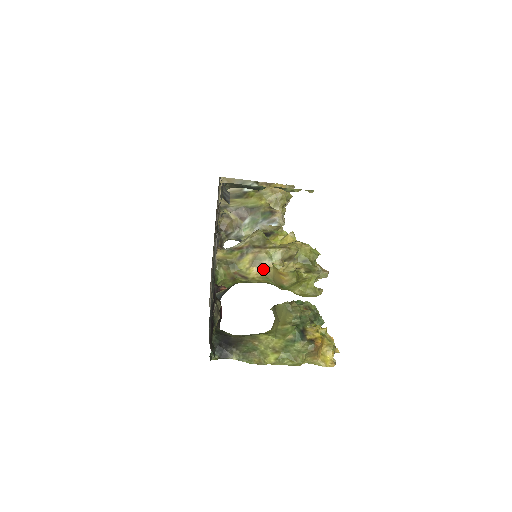
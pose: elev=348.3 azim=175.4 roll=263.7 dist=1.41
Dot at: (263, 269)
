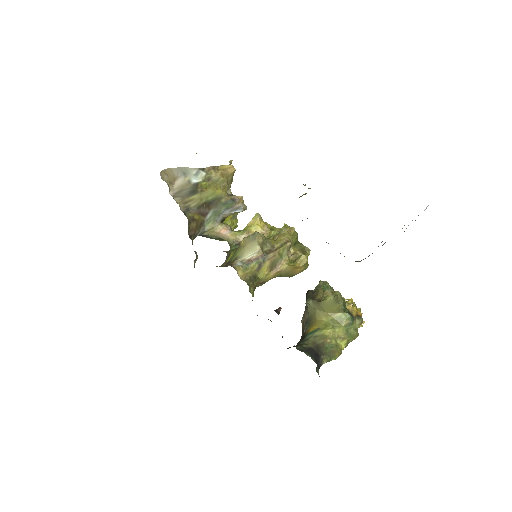
Dot at: (278, 269)
